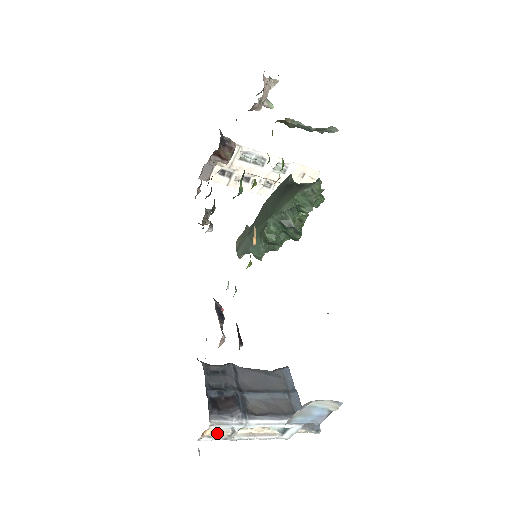
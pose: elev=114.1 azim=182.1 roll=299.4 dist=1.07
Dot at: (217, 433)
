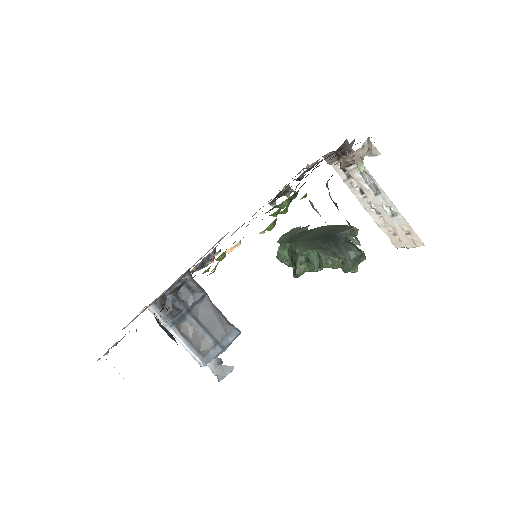
Dot at: occluded
